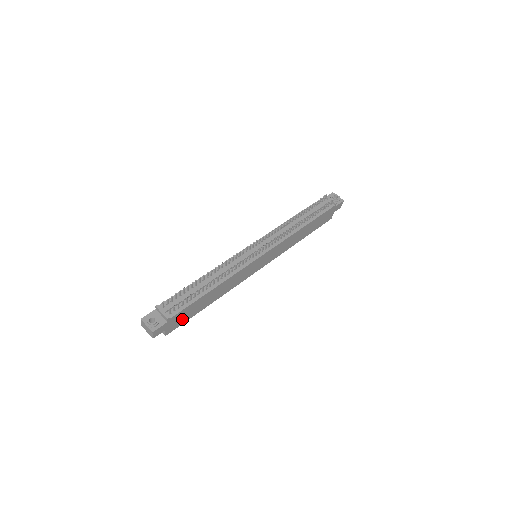
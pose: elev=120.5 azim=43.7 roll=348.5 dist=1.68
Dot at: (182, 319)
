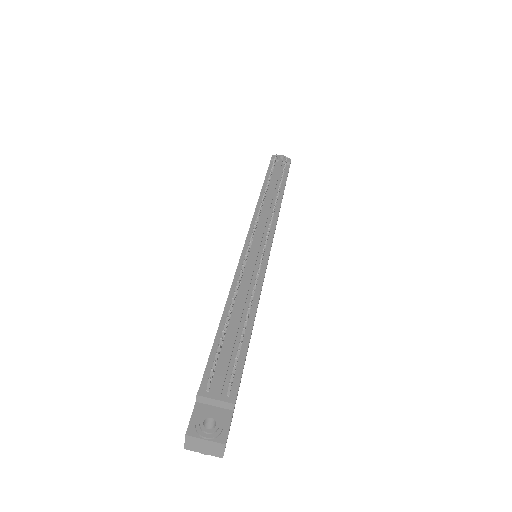
Dot at: occluded
